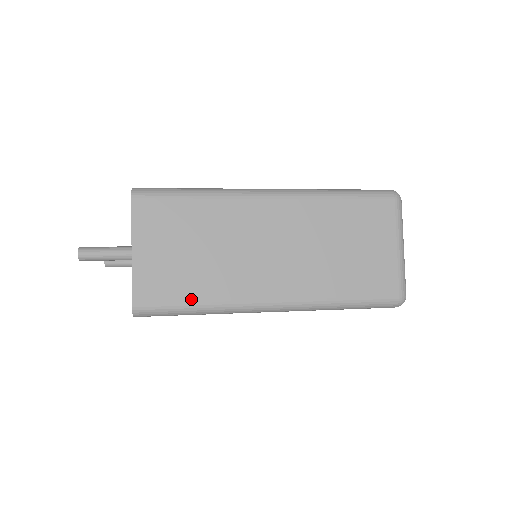
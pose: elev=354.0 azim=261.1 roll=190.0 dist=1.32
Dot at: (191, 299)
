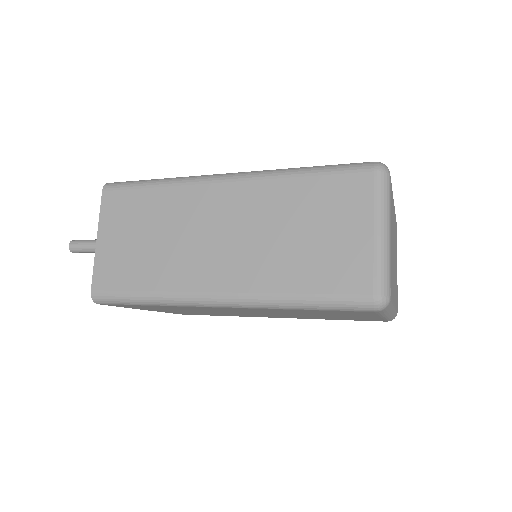
Dot at: (139, 287)
